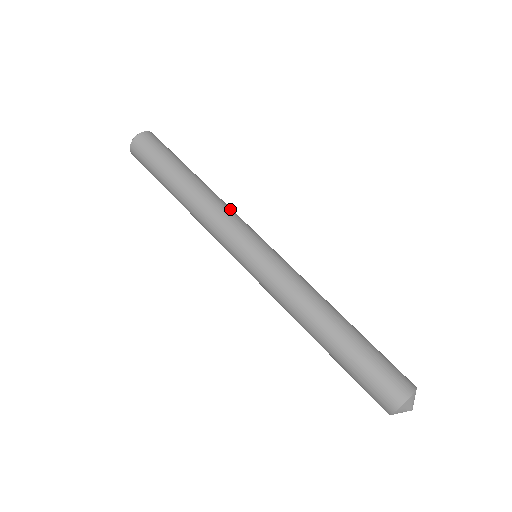
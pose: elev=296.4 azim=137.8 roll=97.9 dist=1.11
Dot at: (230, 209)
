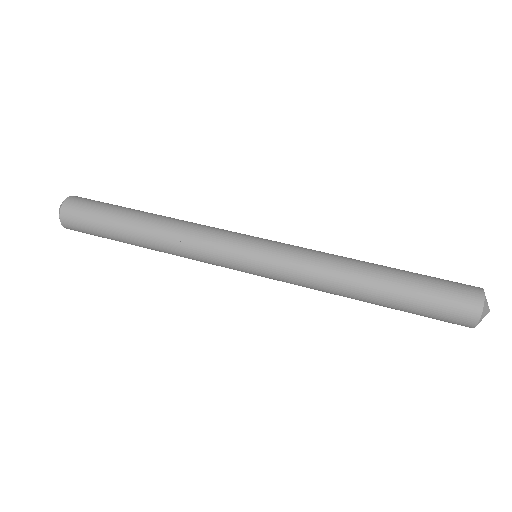
Dot at: (202, 226)
